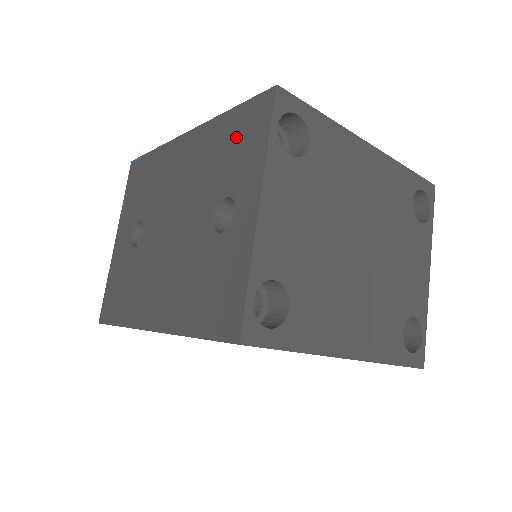
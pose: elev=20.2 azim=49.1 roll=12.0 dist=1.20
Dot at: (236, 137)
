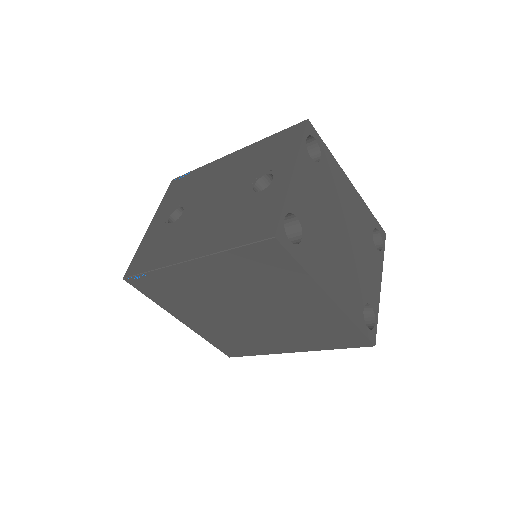
Dot at: (275, 146)
